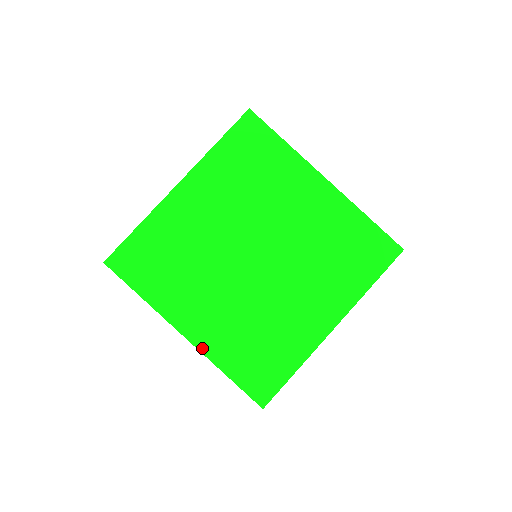
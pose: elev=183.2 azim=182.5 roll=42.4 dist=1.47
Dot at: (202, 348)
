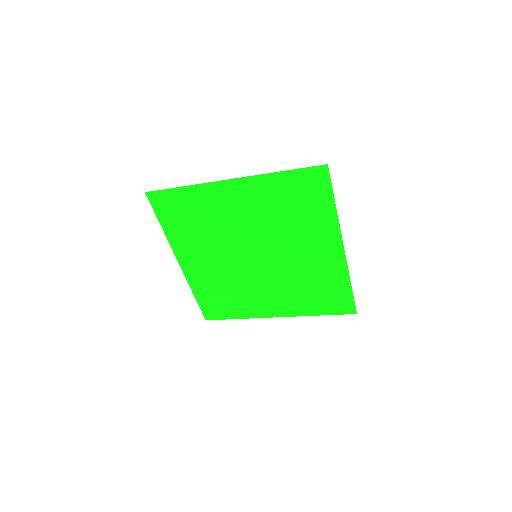
Dot at: (187, 276)
